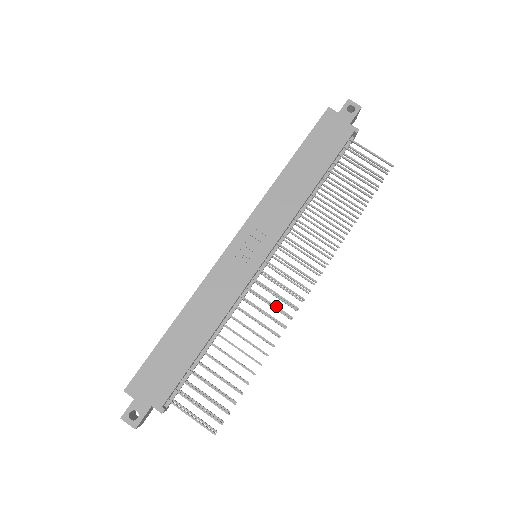
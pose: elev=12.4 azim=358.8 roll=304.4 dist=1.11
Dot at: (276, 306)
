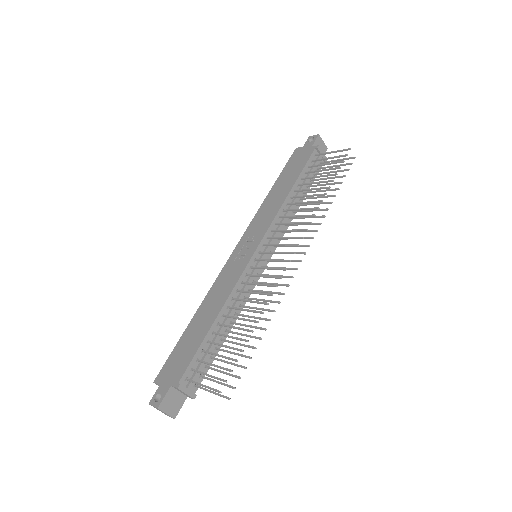
Dot at: (268, 276)
